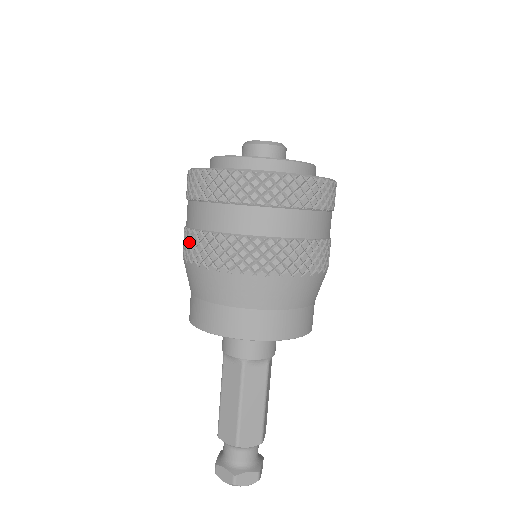
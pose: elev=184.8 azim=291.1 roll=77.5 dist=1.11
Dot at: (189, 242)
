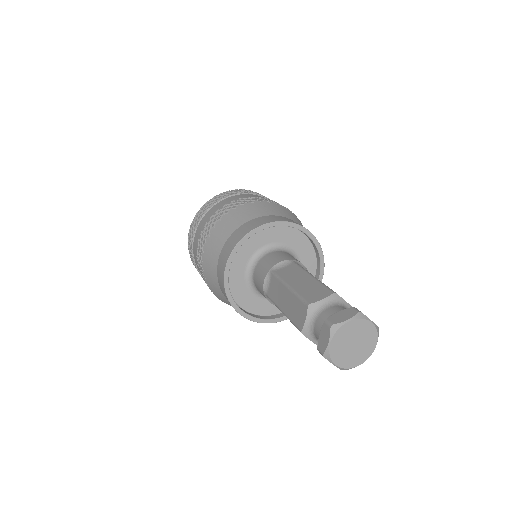
Dot at: (219, 212)
